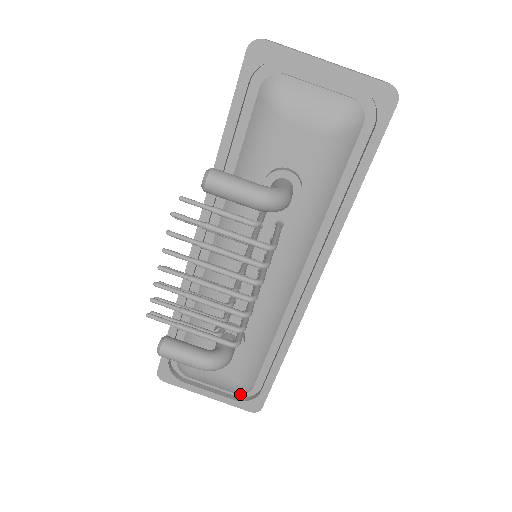
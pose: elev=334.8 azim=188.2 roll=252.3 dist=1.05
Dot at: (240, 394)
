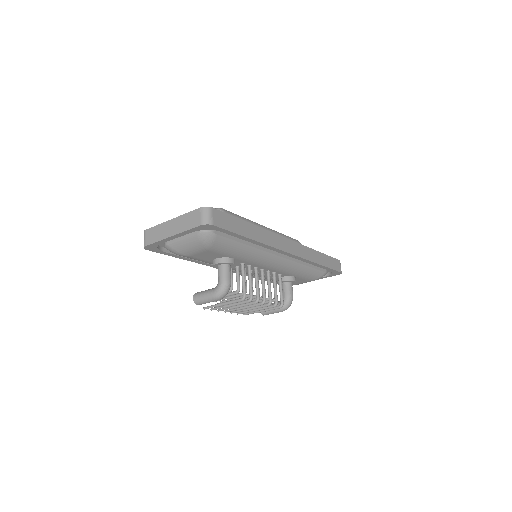
Dot at: occluded
